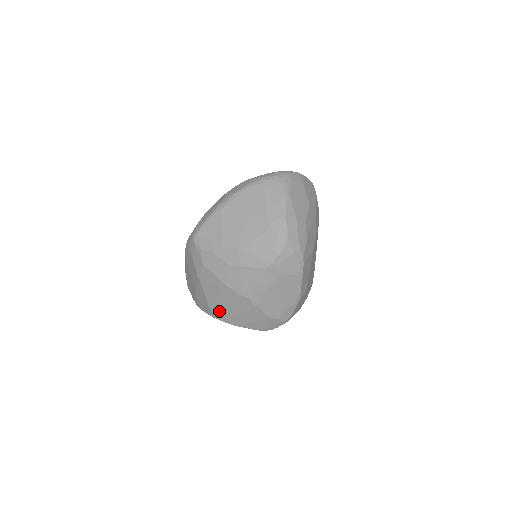
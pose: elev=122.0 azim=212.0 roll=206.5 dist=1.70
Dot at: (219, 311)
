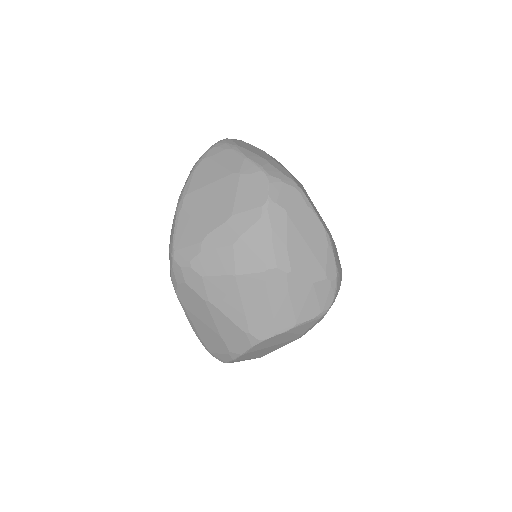
Dot at: (257, 325)
